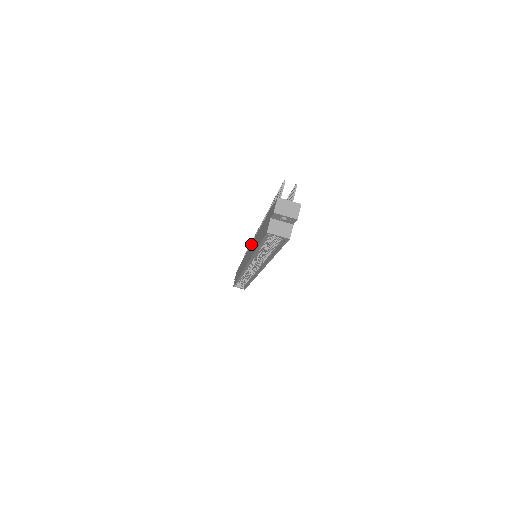
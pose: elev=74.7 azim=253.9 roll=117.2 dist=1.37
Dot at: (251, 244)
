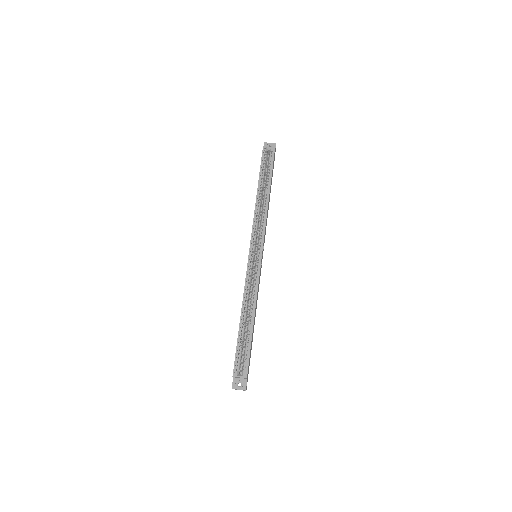
Dot at: occluded
